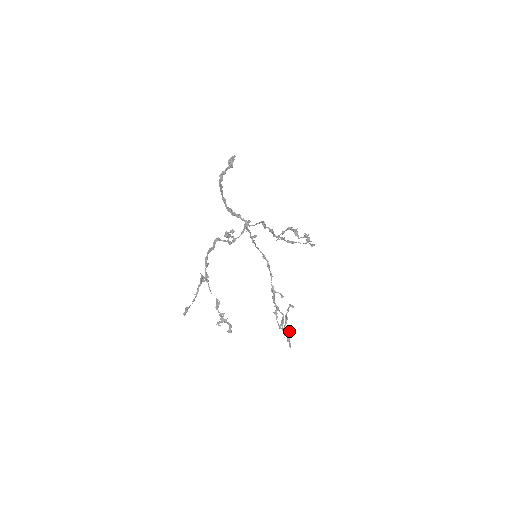
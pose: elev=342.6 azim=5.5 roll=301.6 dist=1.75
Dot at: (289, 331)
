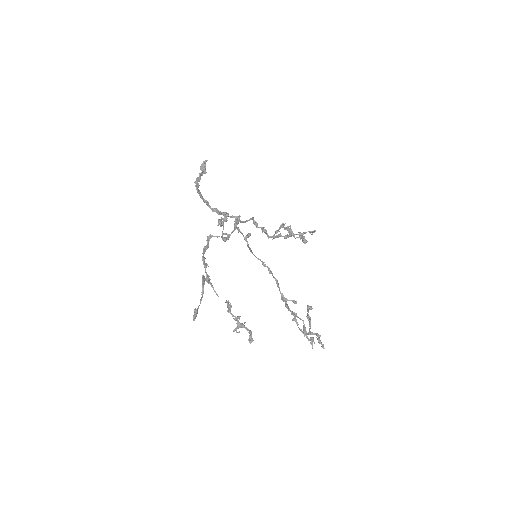
Dot at: (316, 333)
